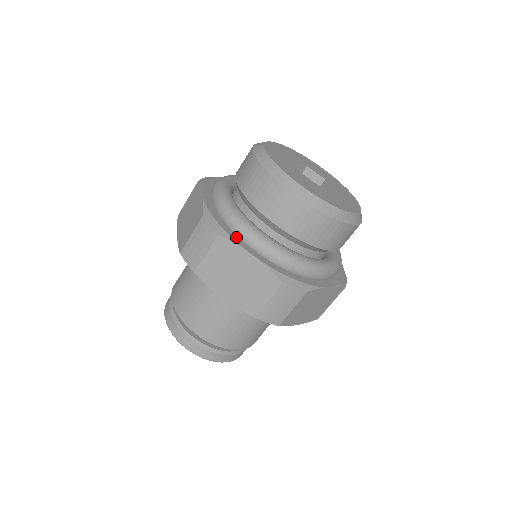
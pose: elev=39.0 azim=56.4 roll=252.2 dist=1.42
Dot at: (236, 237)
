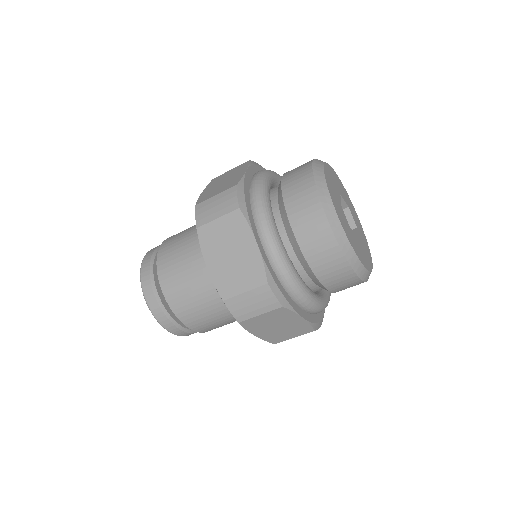
Dot at: (291, 301)
